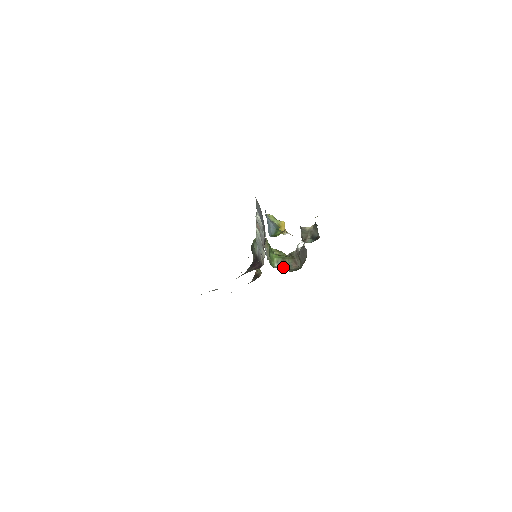
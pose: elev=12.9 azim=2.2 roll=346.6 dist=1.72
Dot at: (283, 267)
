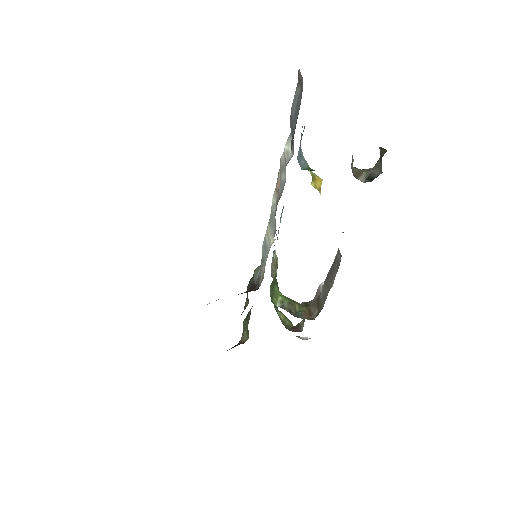
Dot at: (289, 311)
